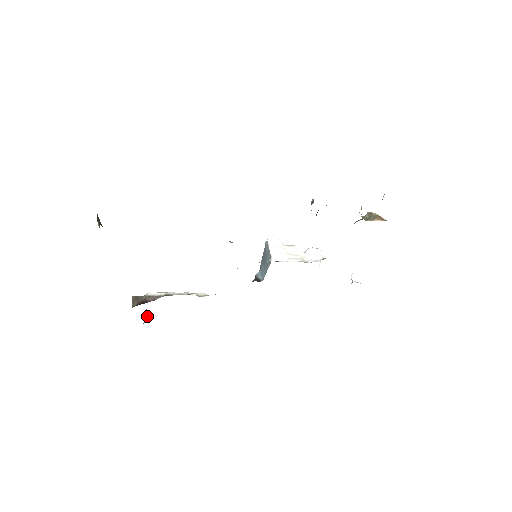
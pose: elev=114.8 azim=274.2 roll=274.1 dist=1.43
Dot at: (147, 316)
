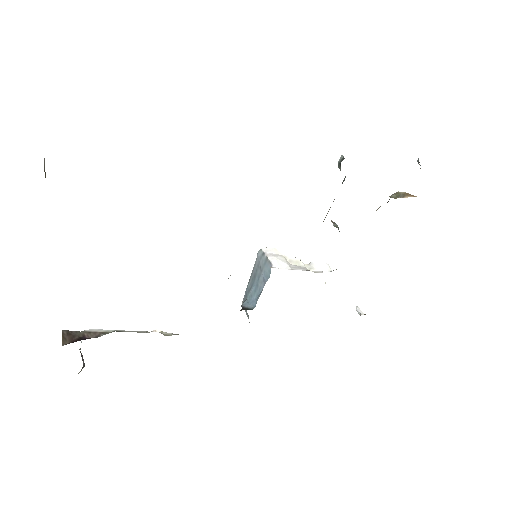
Dot at: (83, 364)
